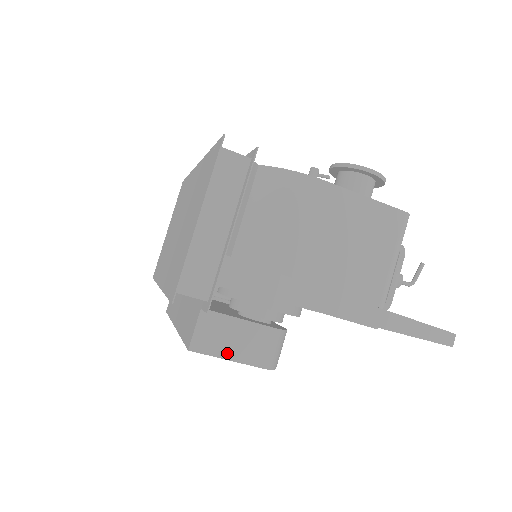
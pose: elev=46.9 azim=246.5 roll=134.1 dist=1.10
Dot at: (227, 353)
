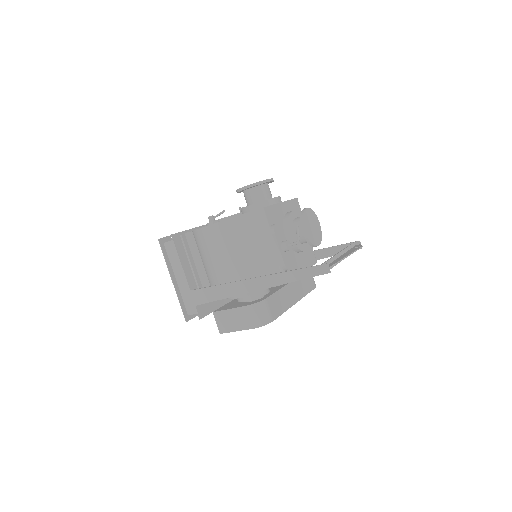
Dot at: (235, 328)
